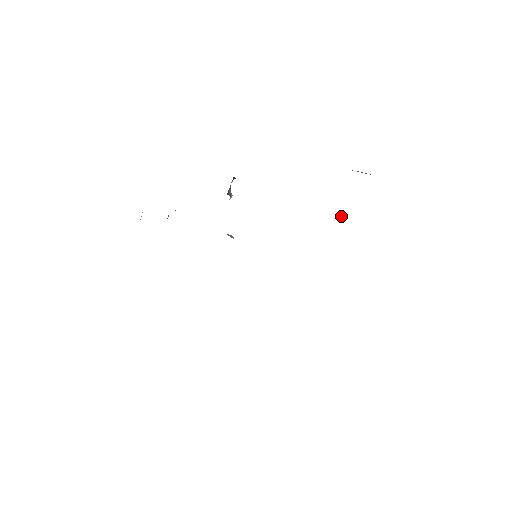
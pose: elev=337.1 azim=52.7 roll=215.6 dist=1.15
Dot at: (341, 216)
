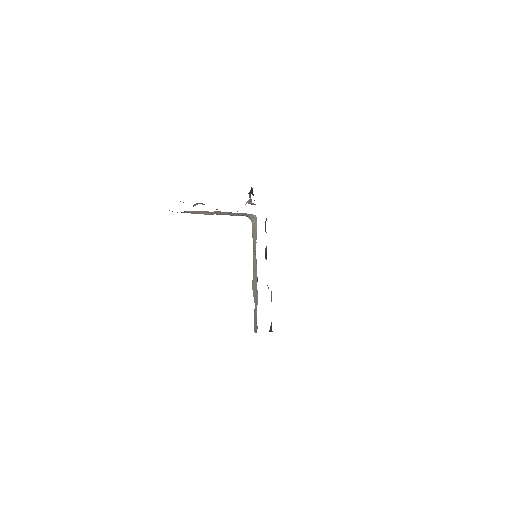
Dot at: occluded
